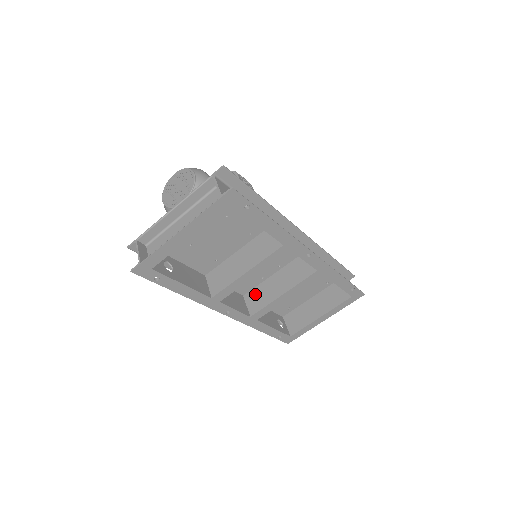
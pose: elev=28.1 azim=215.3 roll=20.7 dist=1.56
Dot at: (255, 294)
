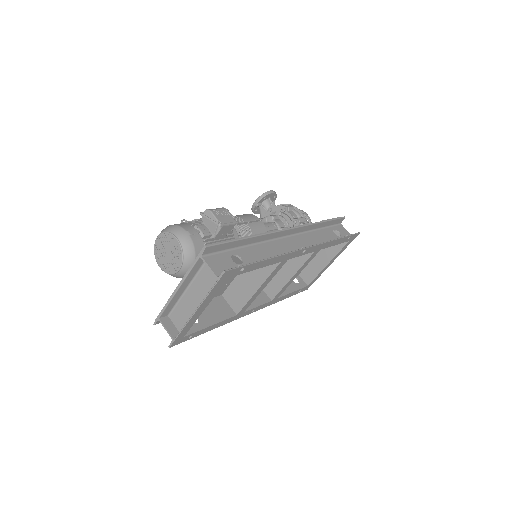
Dot at: occluded
